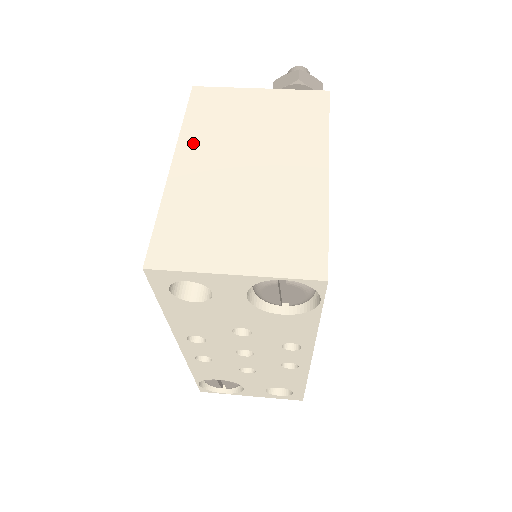
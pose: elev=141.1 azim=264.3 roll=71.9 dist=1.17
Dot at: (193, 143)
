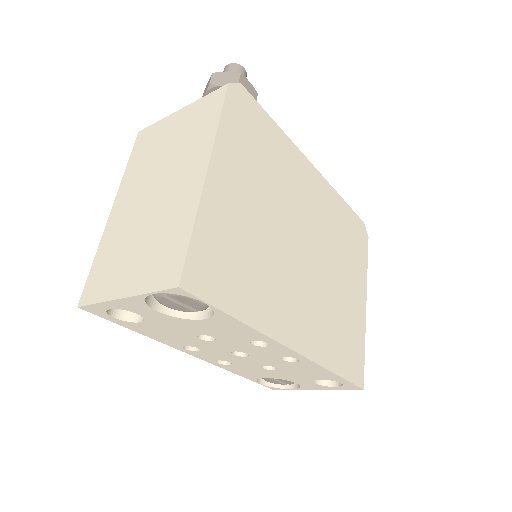
Dot at: (127, 185)
